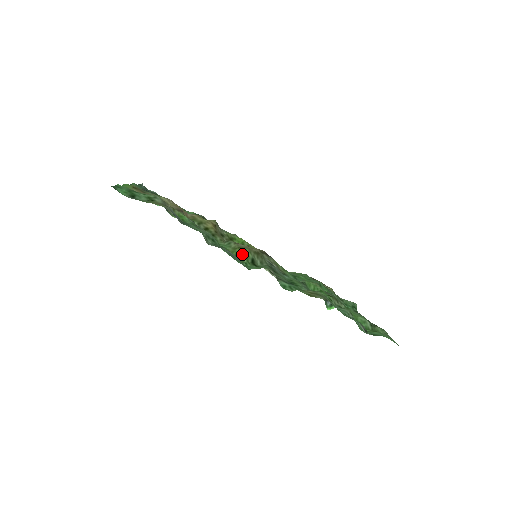
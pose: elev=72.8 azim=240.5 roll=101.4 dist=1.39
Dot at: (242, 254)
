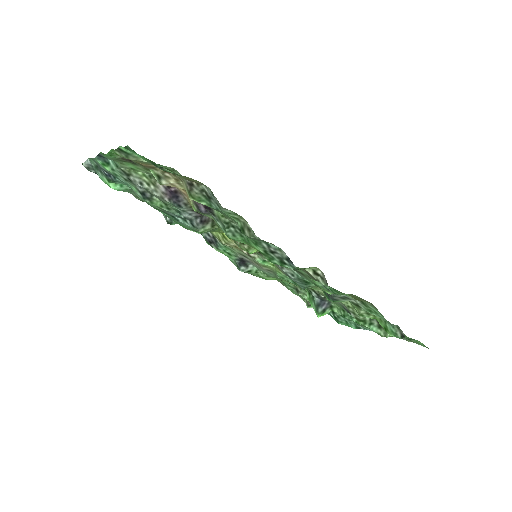
Dot at: occluded
